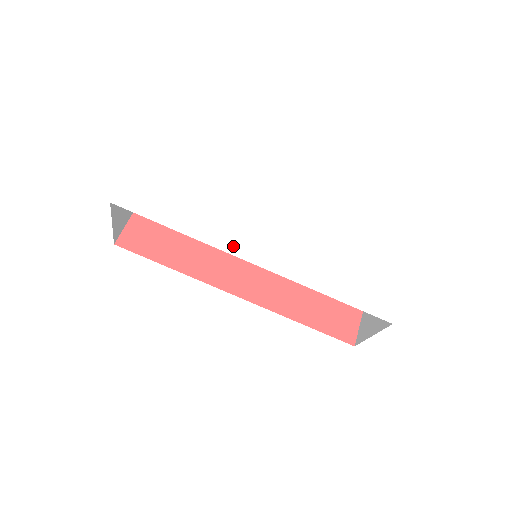
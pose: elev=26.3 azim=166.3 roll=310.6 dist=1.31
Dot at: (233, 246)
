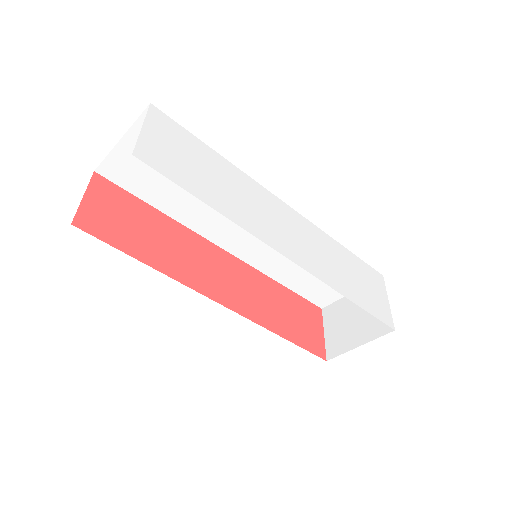
Dot at: (268, 237)
